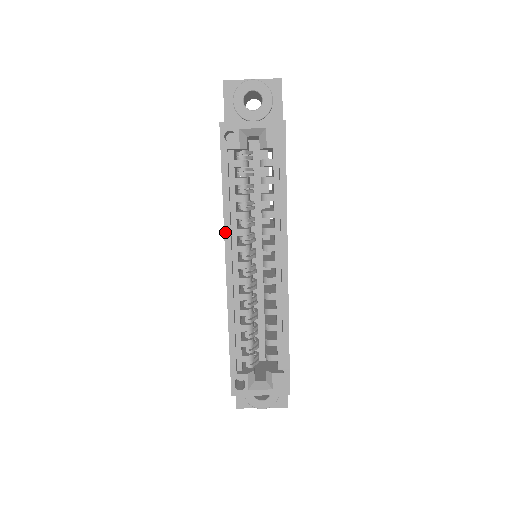
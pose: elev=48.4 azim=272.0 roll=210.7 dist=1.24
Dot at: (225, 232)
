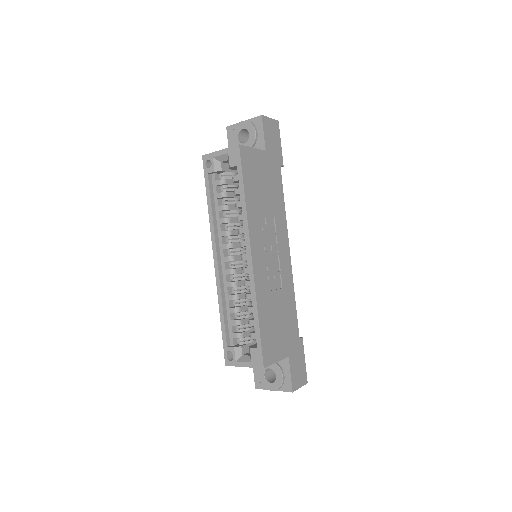
Dot at: (211, 234)
